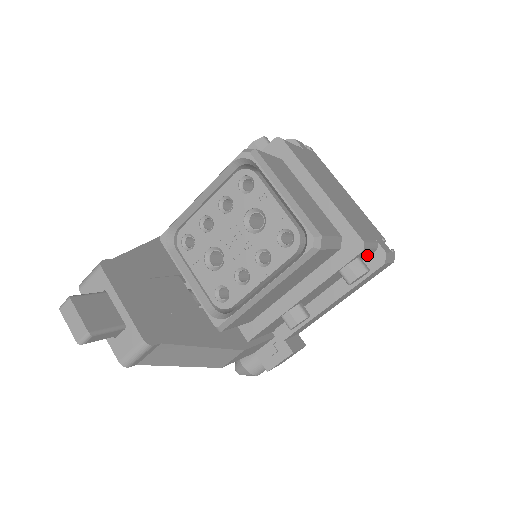
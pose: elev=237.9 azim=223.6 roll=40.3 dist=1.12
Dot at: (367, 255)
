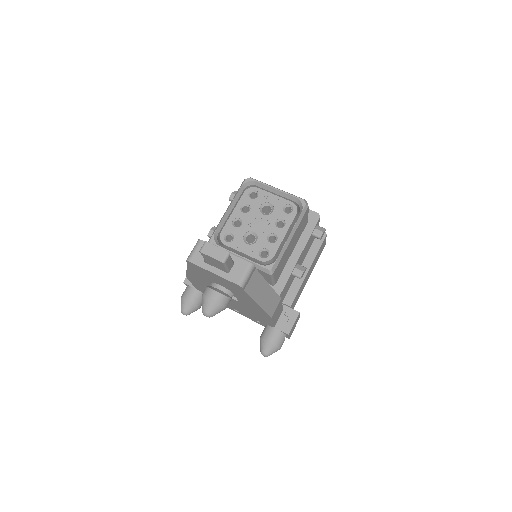
Dot at: occluded
